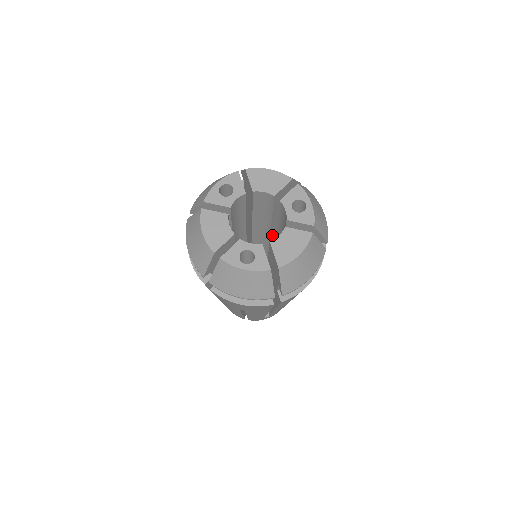
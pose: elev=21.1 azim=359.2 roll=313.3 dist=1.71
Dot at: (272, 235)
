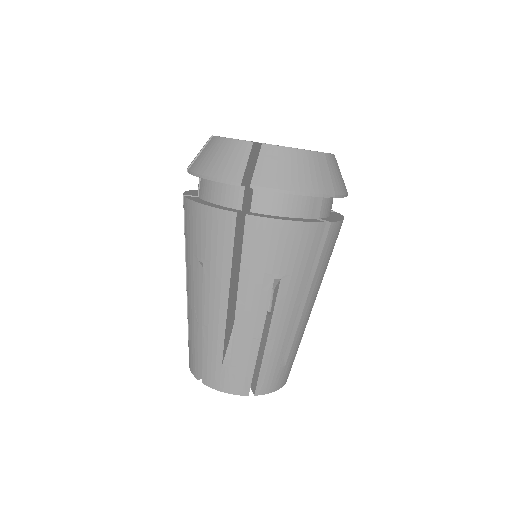
Dot at: occluded
